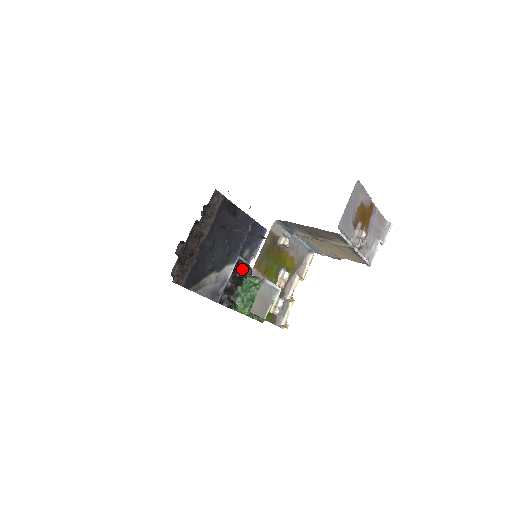
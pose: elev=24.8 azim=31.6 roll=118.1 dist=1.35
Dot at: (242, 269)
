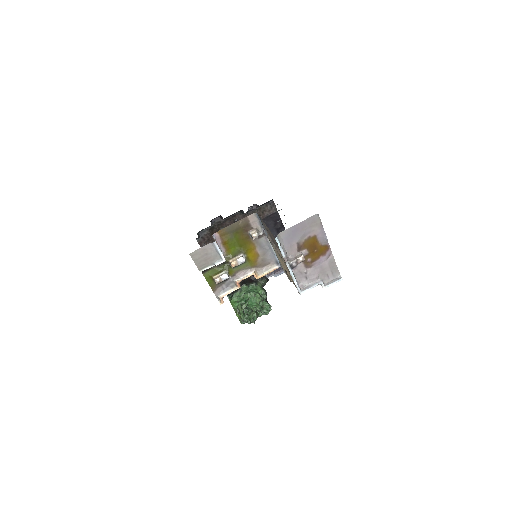
Dot at: occluded
